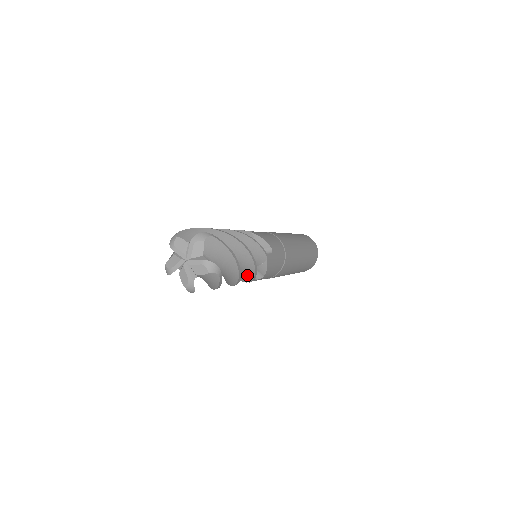
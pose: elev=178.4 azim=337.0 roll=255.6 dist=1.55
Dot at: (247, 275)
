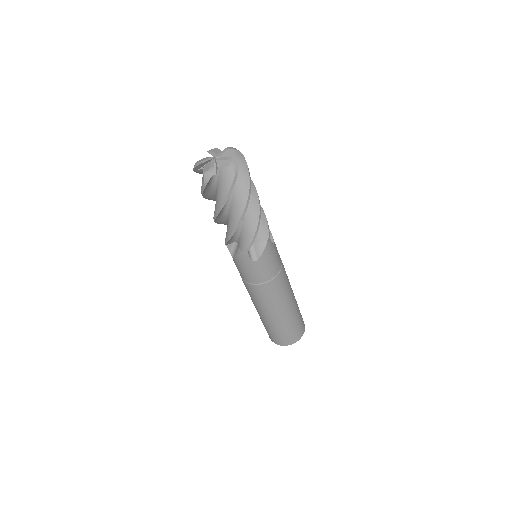
Dot at: (247, 235)
